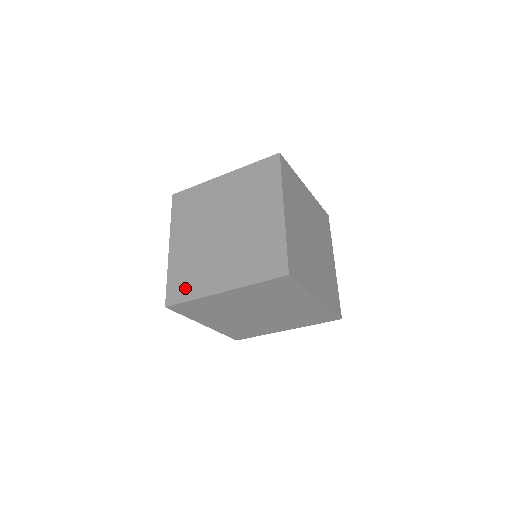
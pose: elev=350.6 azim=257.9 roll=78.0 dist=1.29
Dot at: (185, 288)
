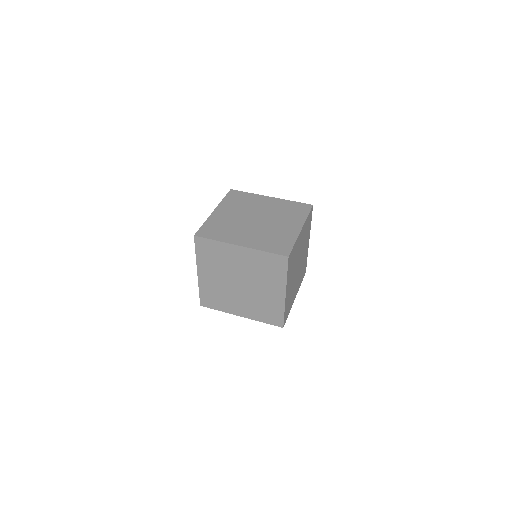
Dot at: (214, 303)
